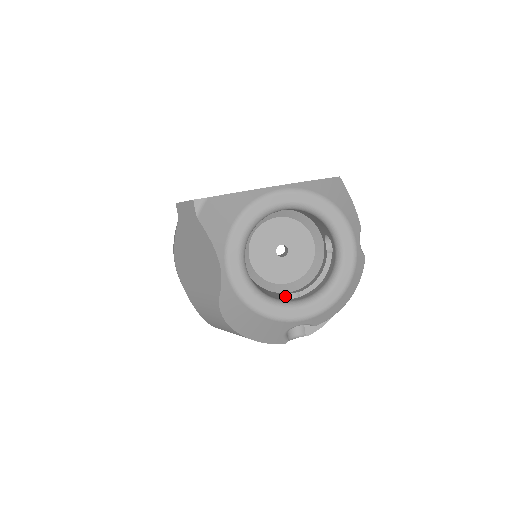
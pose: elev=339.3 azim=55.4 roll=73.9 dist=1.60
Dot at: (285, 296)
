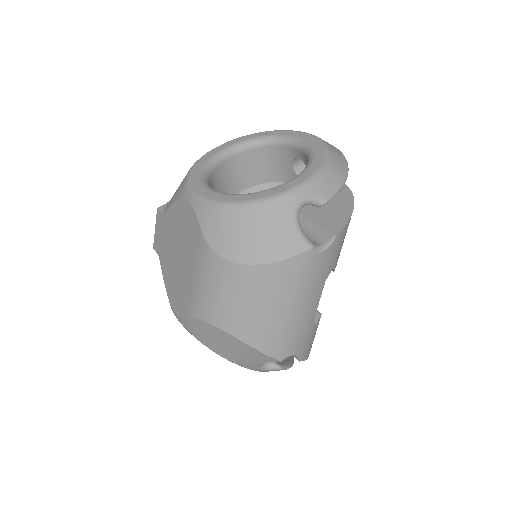
Dot at: occluded
